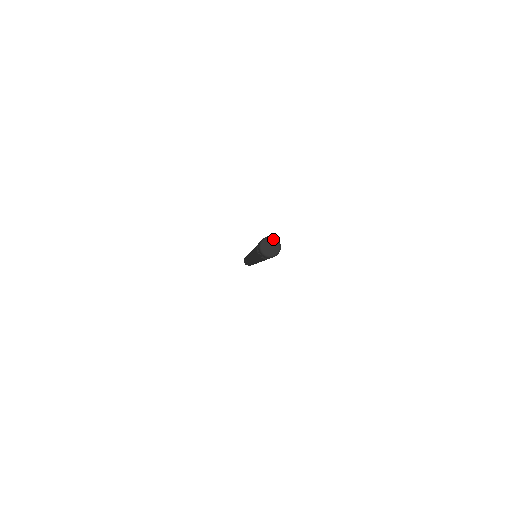
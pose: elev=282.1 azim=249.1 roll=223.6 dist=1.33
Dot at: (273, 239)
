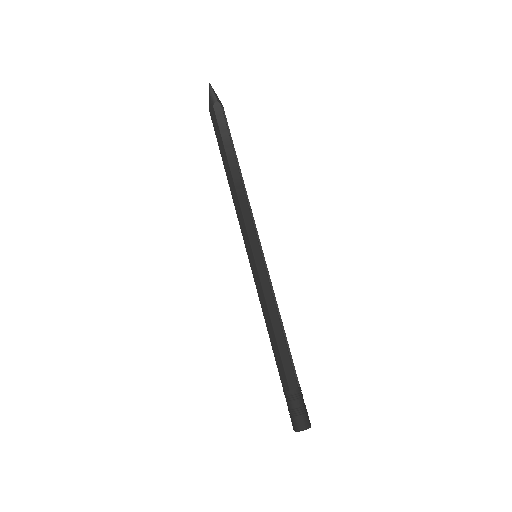
Dot at: occluded
